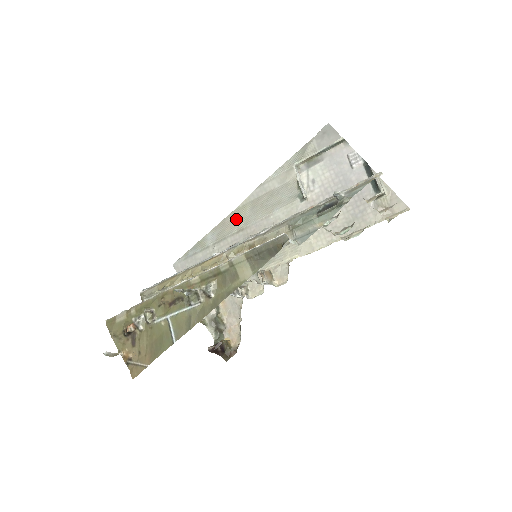
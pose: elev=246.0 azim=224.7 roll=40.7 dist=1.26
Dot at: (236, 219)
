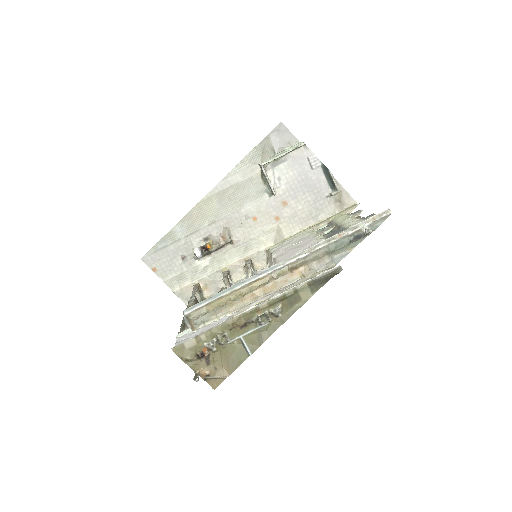
Dot at: (204, 212)
